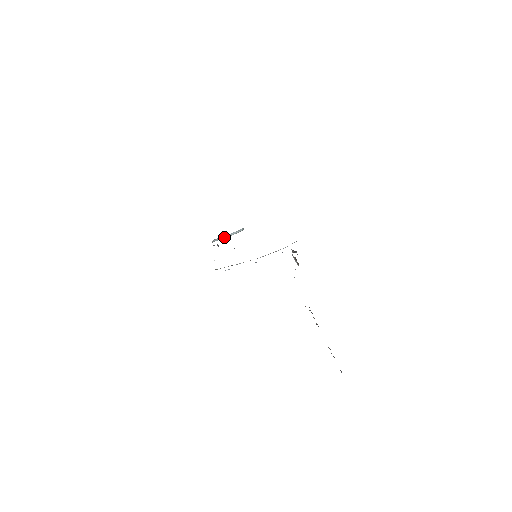
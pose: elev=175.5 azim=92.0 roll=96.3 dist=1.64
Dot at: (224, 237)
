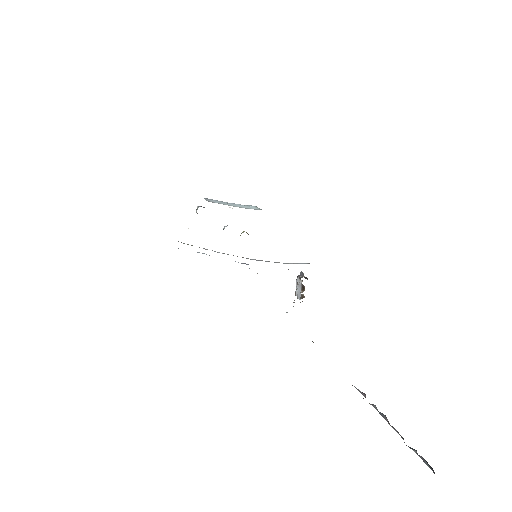
Dot at: occluded
